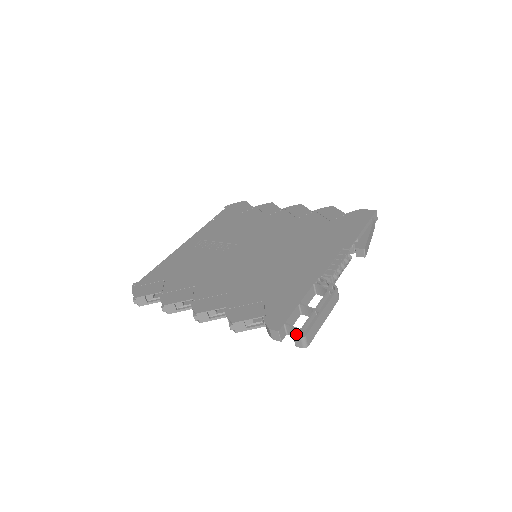
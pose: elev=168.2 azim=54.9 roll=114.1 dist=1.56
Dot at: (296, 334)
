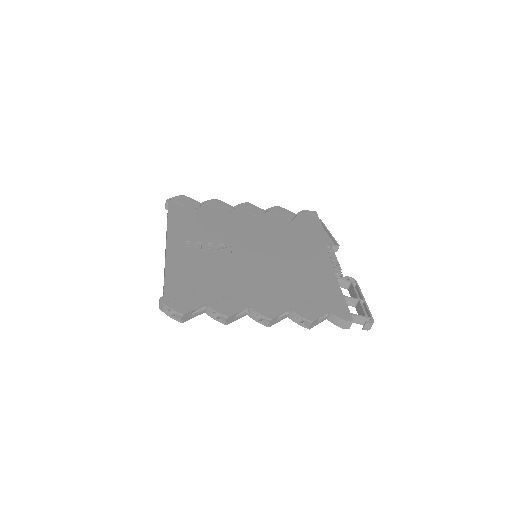
Dot at: (368, 321)
